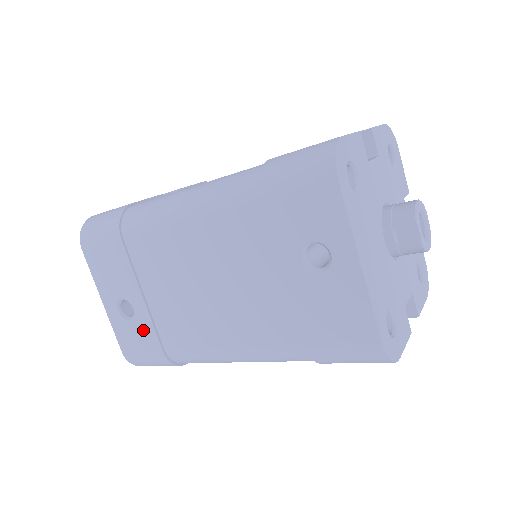
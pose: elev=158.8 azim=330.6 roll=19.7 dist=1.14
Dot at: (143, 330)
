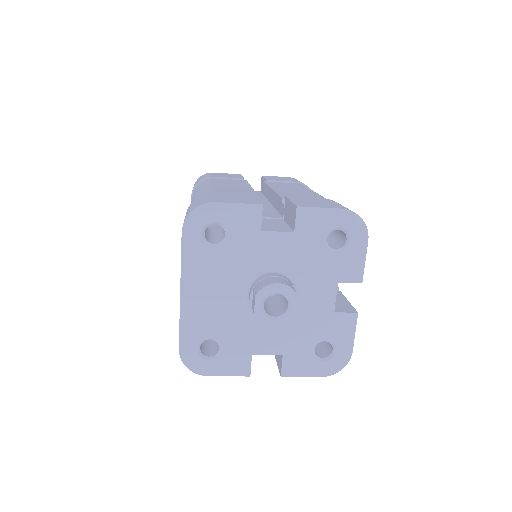
Dot at: occluded
